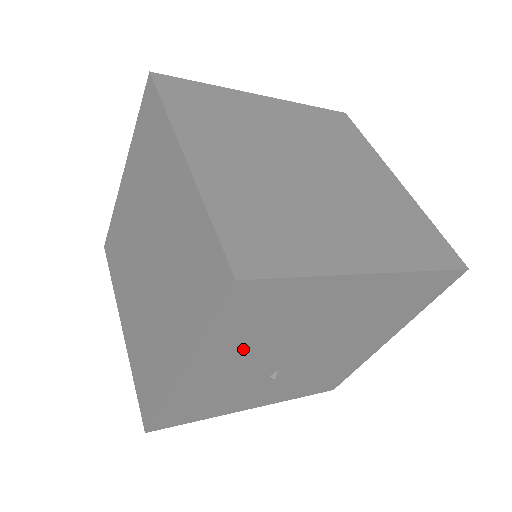
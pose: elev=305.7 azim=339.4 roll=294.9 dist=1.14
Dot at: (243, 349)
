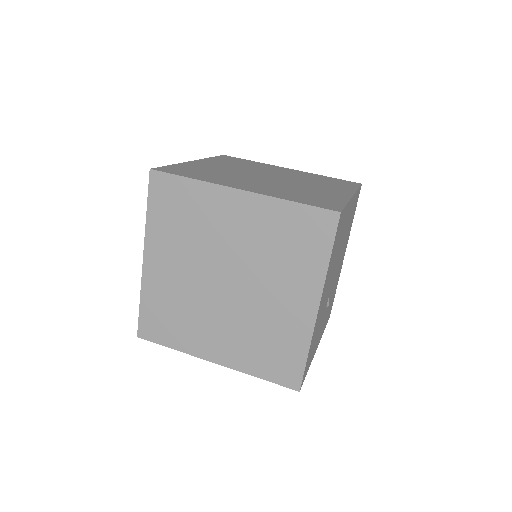
Dot at: (329, 277)
